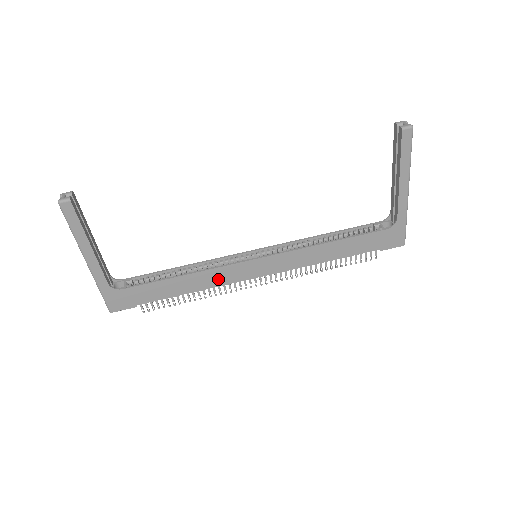
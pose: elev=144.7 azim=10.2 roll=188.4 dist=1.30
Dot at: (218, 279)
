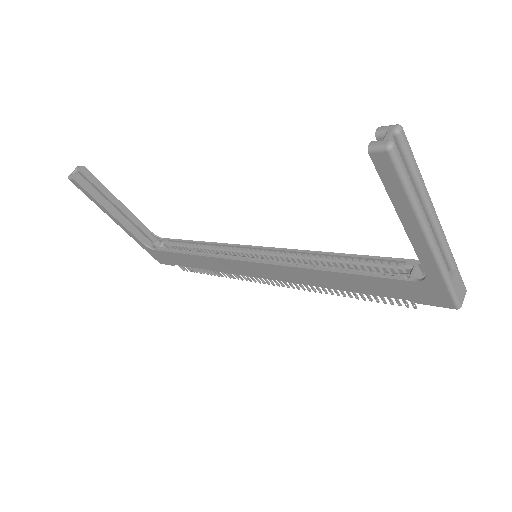
Dot at: (225, 267)
